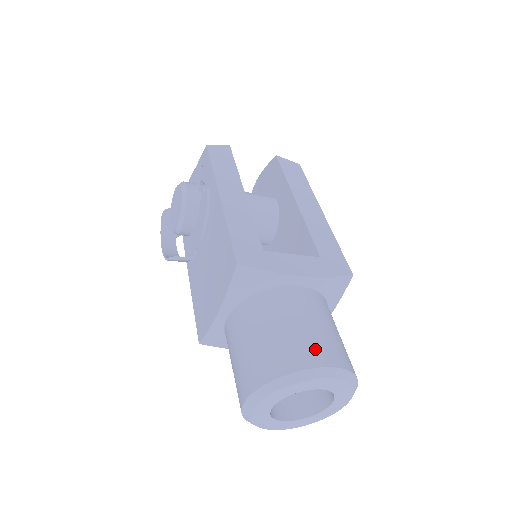
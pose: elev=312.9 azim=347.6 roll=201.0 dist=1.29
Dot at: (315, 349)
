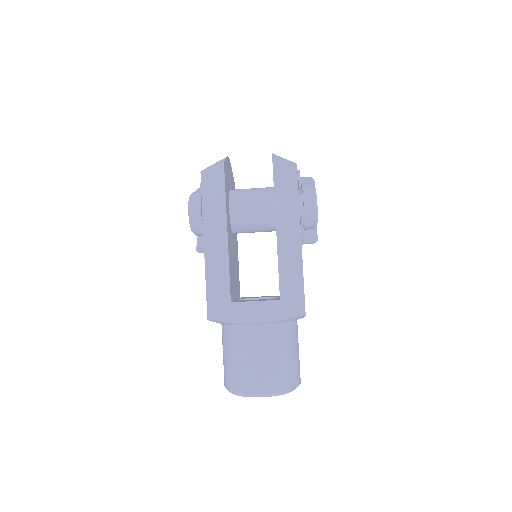
Dot at: (255, 380)
